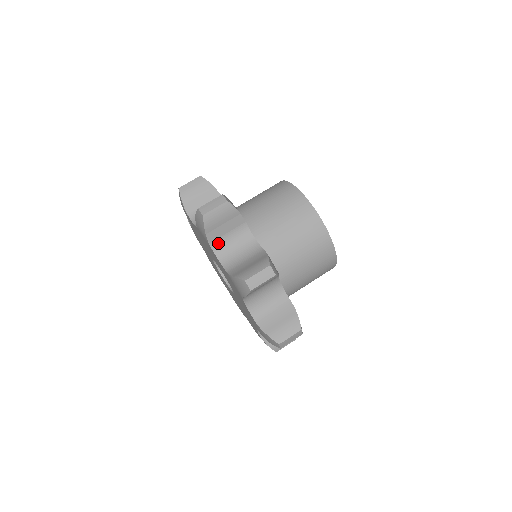
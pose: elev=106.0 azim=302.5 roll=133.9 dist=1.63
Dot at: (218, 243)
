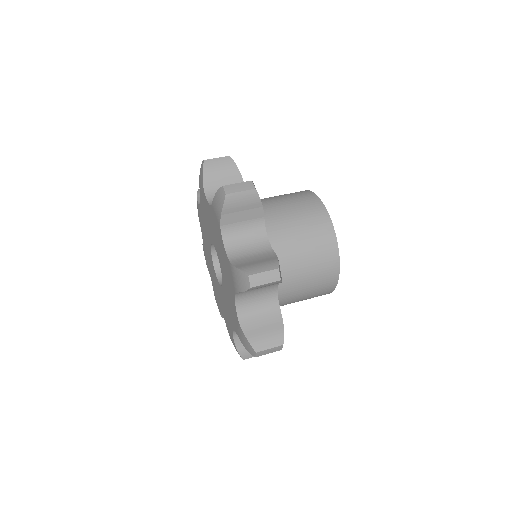
Dot at: occluded
